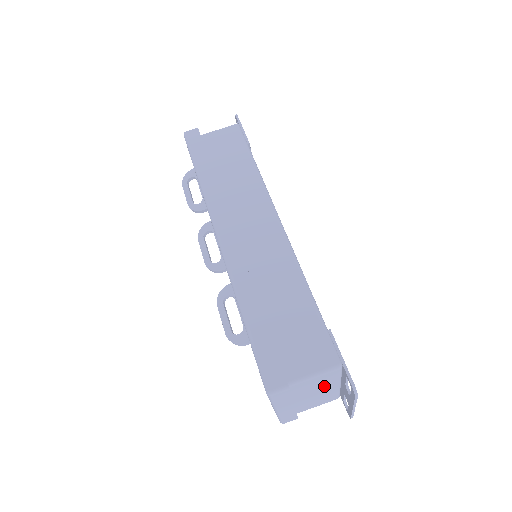
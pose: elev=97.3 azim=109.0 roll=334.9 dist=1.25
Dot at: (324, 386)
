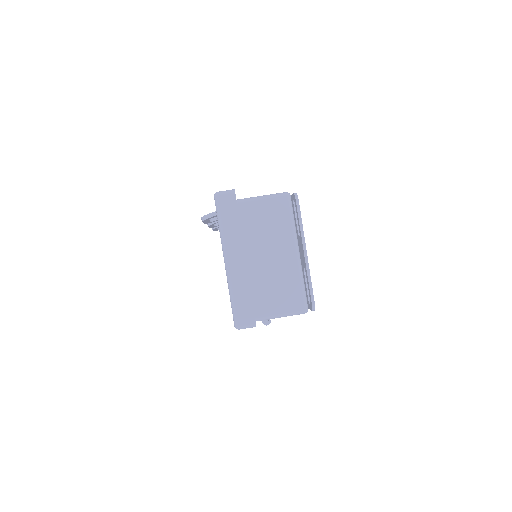
Dot at: (278, 238)
